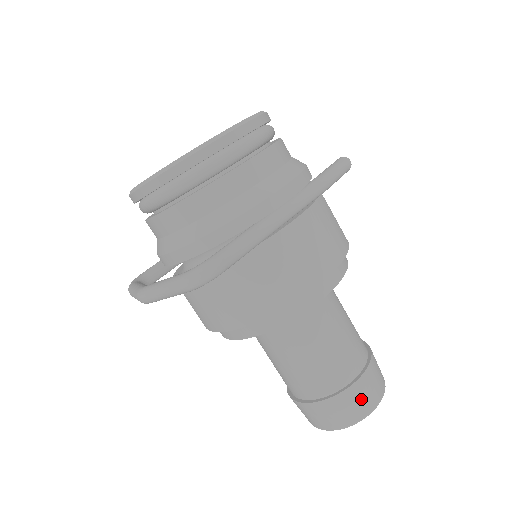
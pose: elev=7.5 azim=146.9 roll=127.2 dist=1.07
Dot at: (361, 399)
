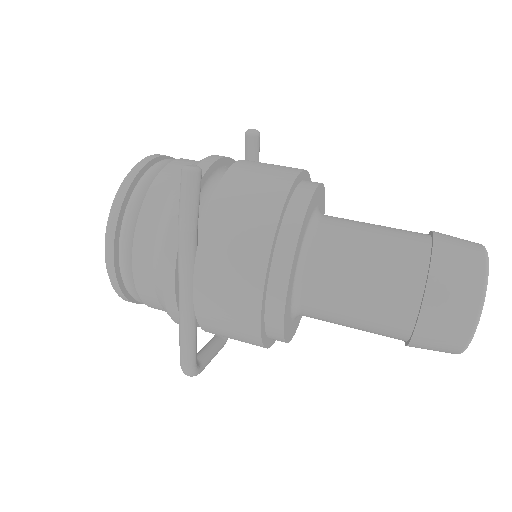
Dot at: (440, 339)
